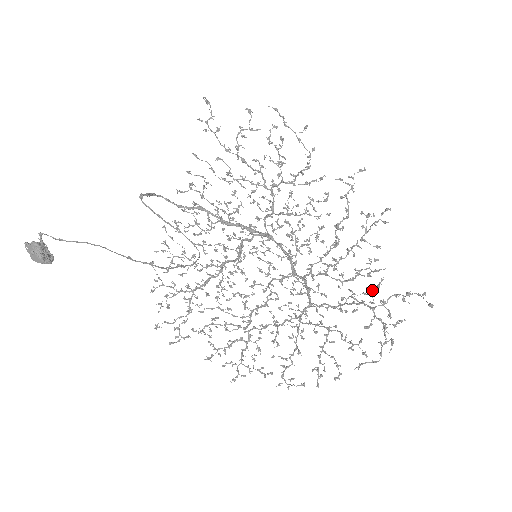
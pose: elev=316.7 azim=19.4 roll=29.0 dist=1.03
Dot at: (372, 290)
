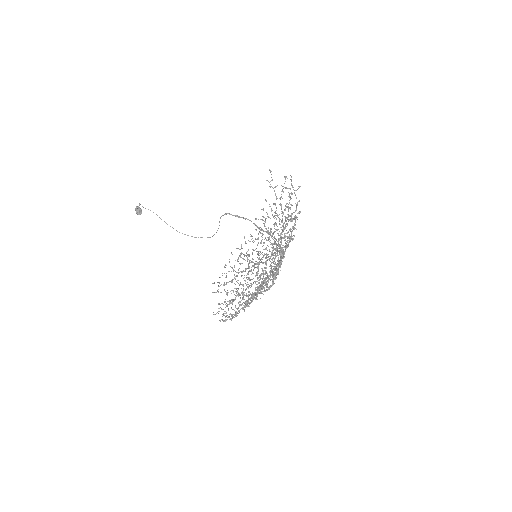
Dot at: occluded
